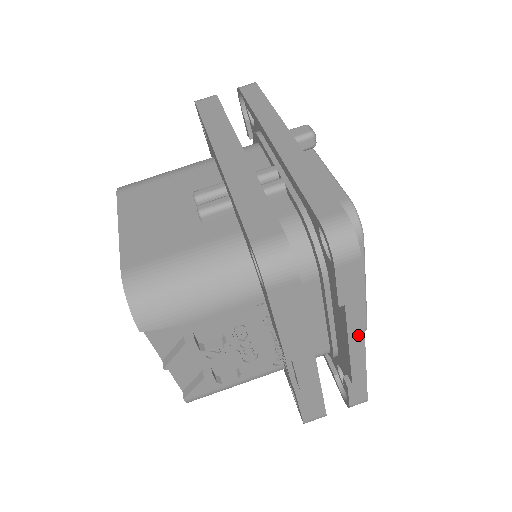
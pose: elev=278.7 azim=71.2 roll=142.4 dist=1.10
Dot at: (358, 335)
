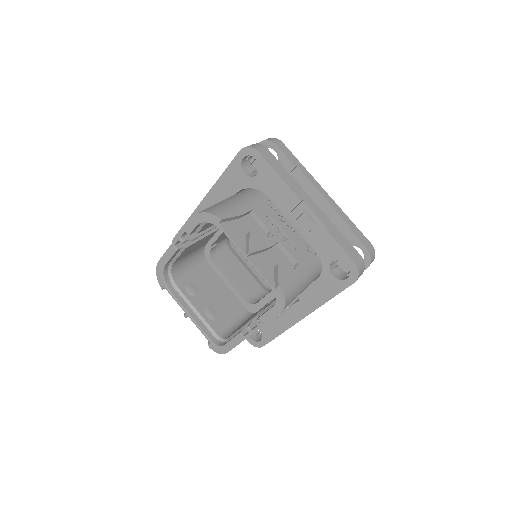
Dot at: (319, 187)
